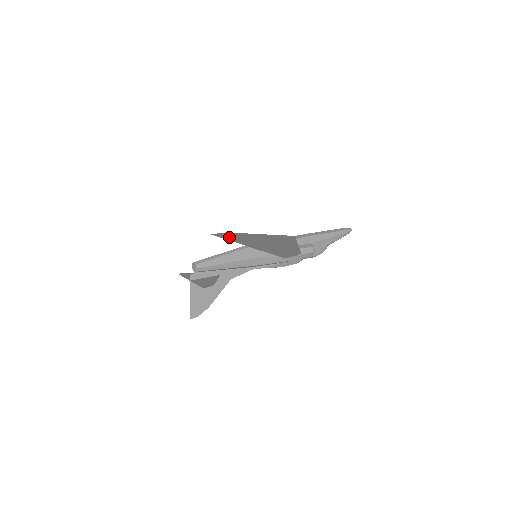
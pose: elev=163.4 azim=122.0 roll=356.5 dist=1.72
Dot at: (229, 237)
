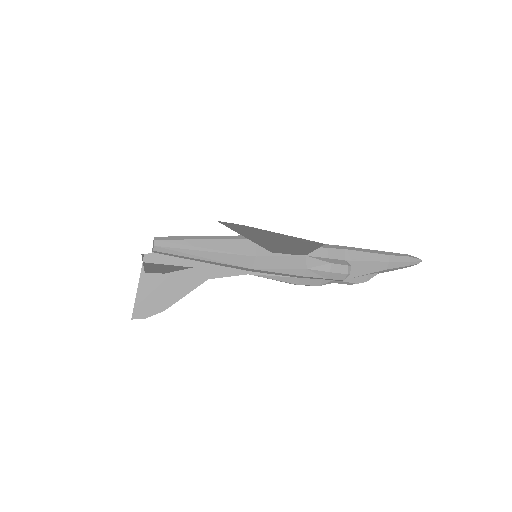
Dot at: (234, 226)
